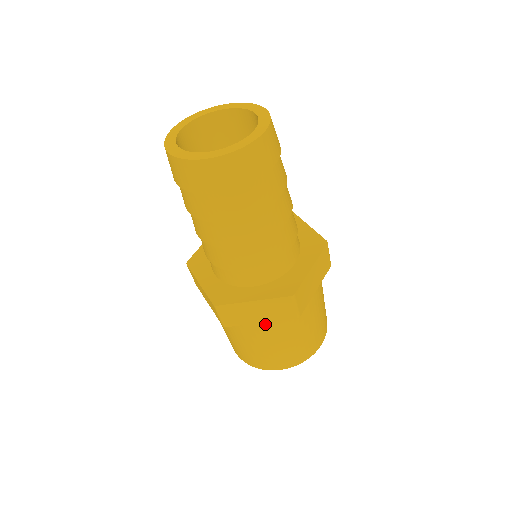
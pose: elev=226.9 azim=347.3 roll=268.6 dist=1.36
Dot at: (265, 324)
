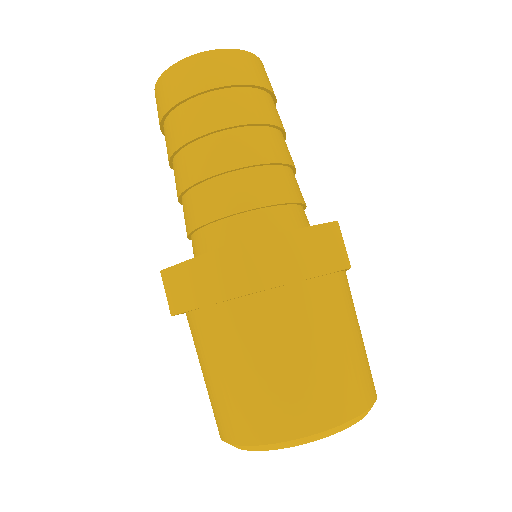
Dot at: (215, 314)
